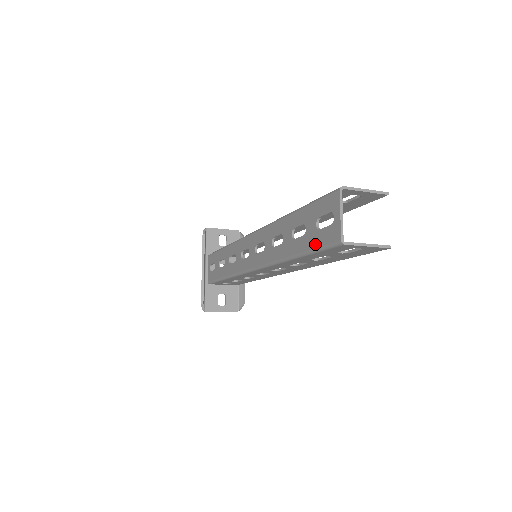
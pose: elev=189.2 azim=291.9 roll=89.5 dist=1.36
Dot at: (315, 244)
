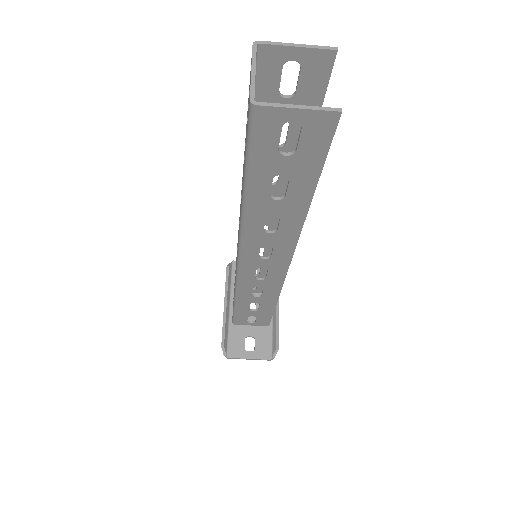
Dot at: occluded
